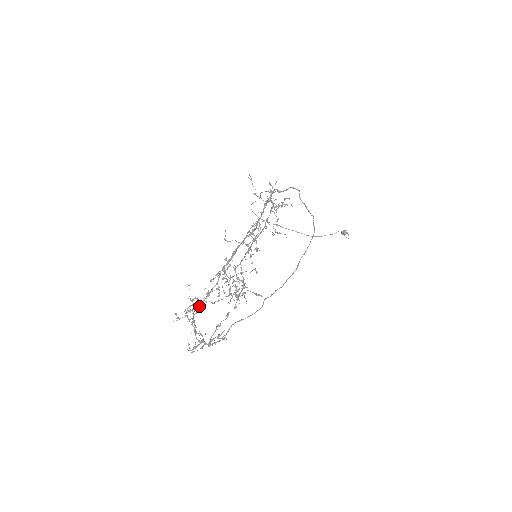
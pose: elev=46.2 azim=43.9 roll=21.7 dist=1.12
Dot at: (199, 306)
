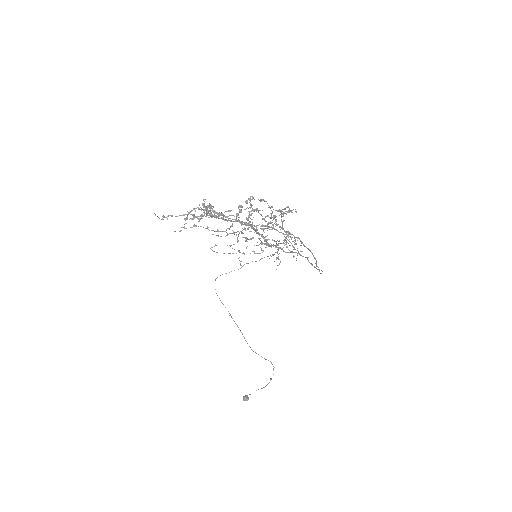
Dot at: occluded
